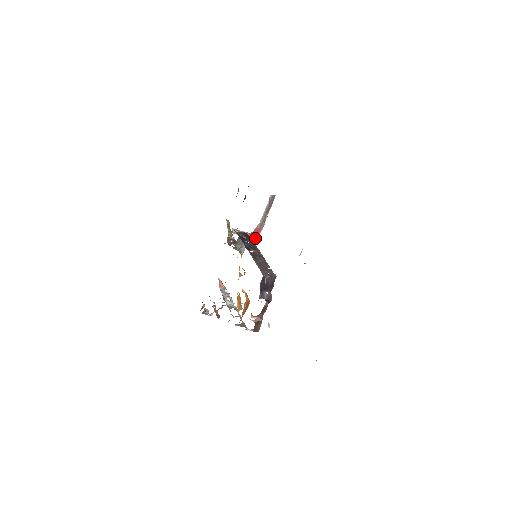
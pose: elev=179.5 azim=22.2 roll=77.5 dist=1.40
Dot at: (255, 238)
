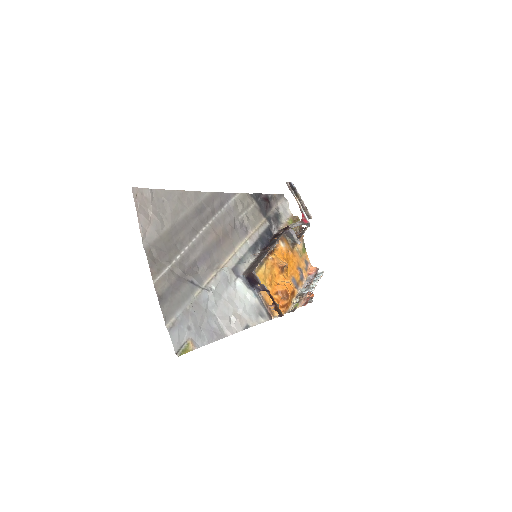
Dot at: (305, 222)
